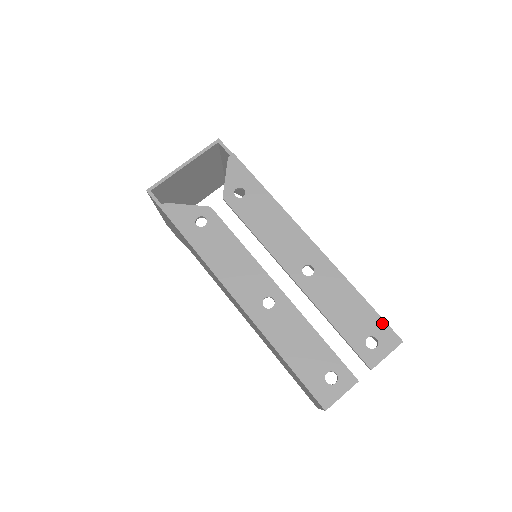
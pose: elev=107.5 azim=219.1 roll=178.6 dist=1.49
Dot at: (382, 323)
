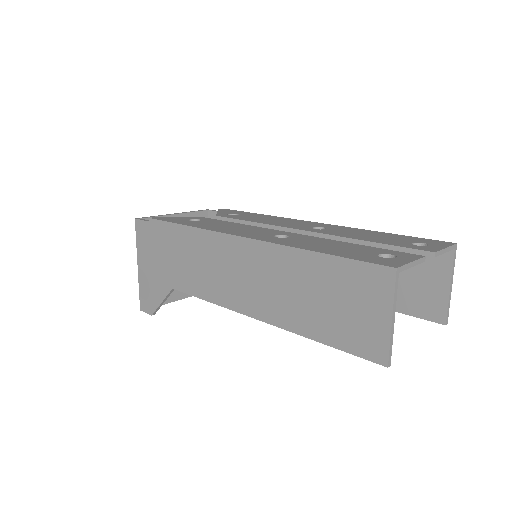
Dot at: (422, 239)
